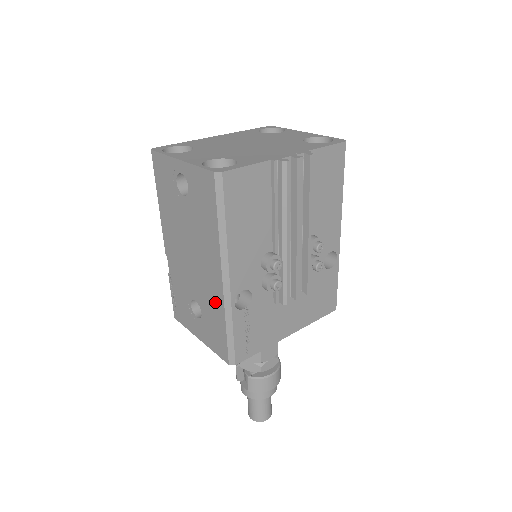
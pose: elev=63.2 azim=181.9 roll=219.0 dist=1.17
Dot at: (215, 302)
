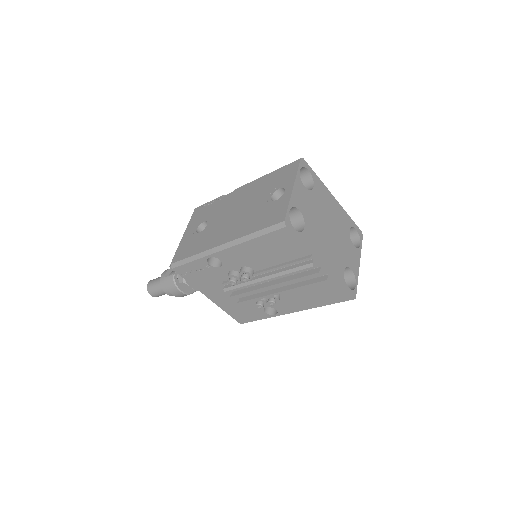
Dot at: (207, 242)
